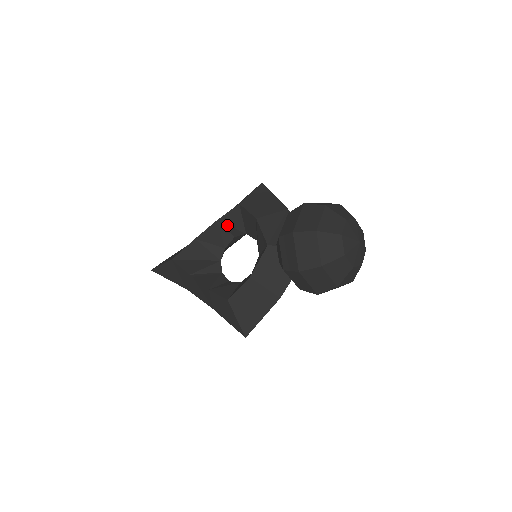
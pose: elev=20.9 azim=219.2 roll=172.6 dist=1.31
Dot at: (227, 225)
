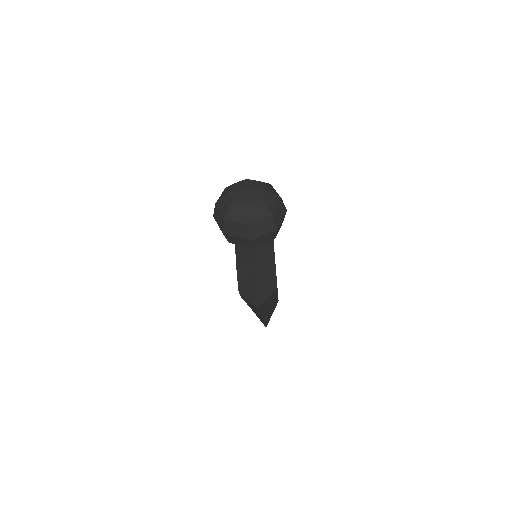
Dot at: occluded
